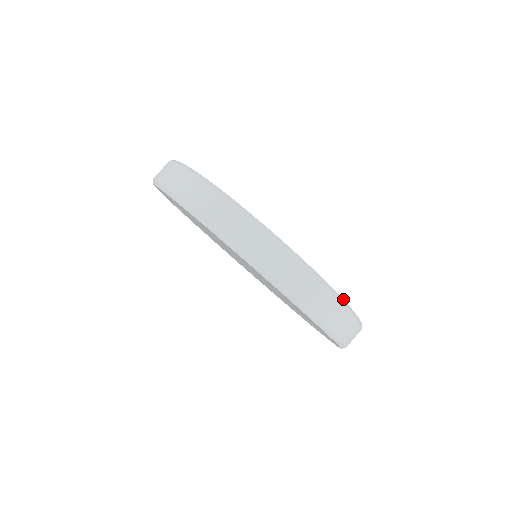
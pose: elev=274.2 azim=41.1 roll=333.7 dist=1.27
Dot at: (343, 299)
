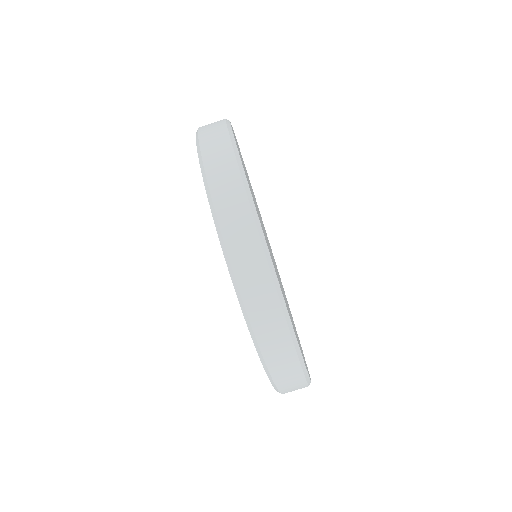
Dot at: (271, 258)
